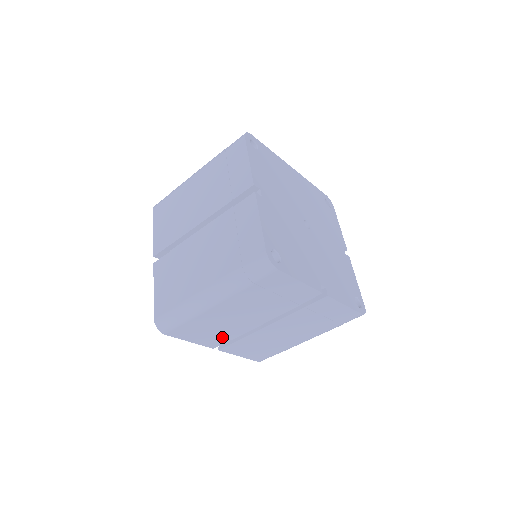
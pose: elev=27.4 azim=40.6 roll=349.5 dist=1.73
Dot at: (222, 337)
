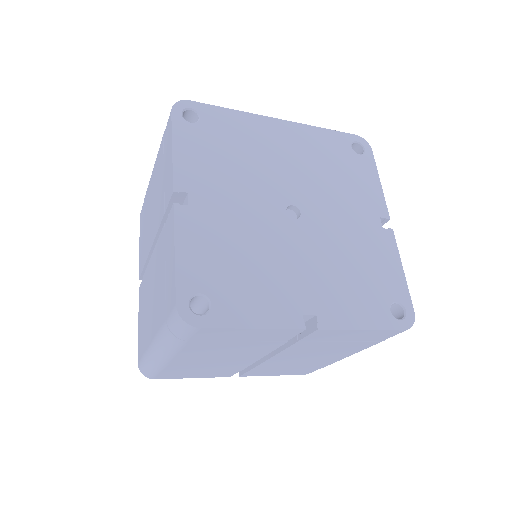
Dot at: (226, 371)
